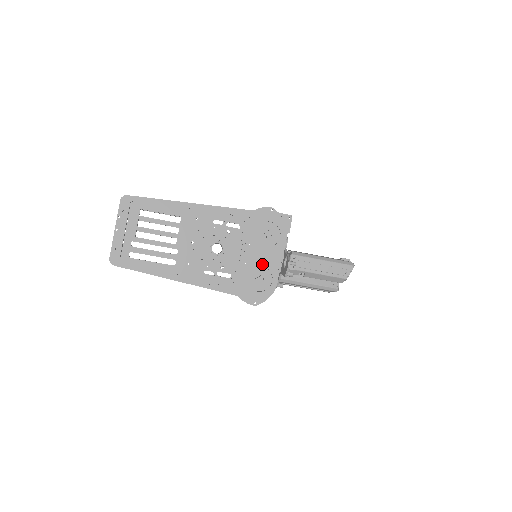
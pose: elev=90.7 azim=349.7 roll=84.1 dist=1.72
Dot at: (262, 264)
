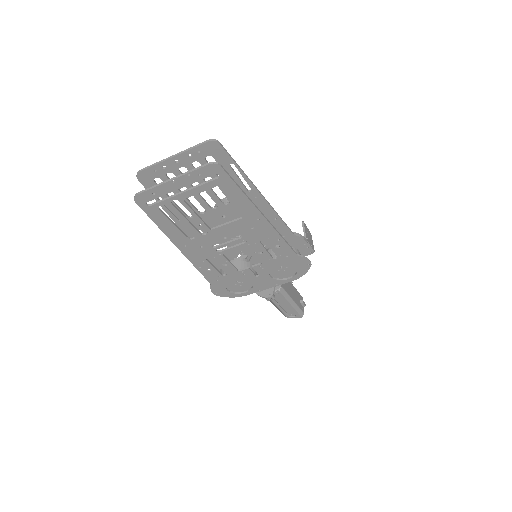
Dot at: (254, 282)
